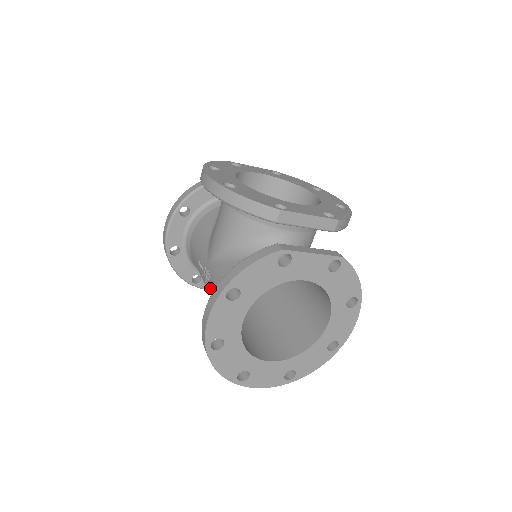
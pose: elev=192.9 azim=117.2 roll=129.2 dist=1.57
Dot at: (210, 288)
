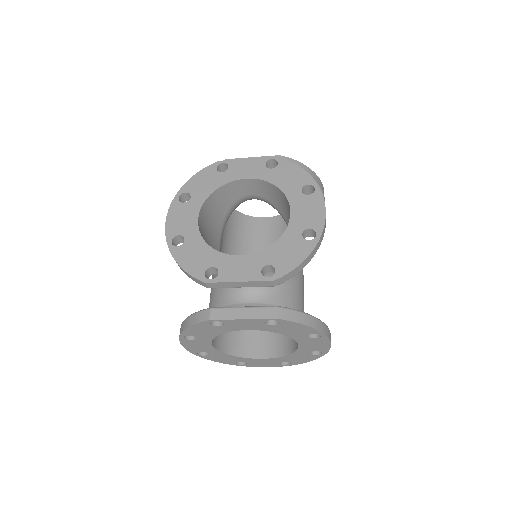
Dot at: occluded
